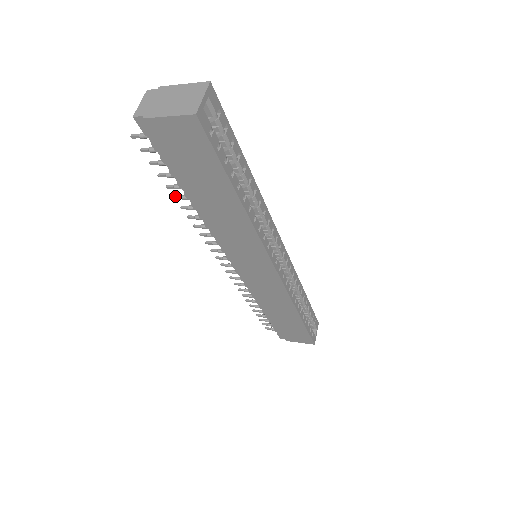
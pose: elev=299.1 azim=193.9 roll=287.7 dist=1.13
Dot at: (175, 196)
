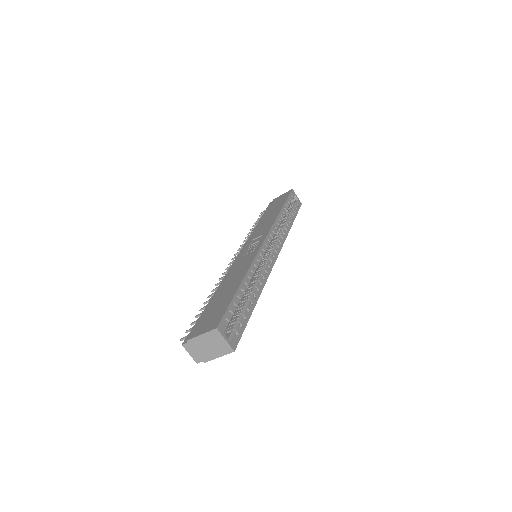
Dot at: occluded
